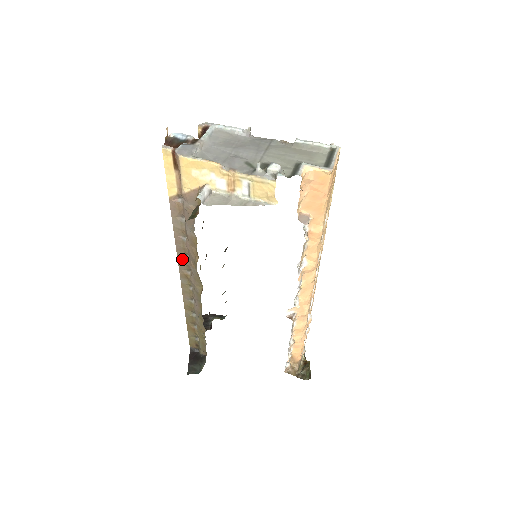
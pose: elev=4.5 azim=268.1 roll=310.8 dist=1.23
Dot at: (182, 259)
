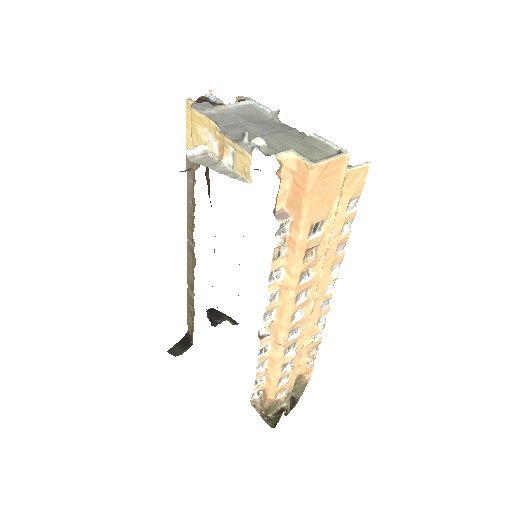
Dot at: (190, 228)
